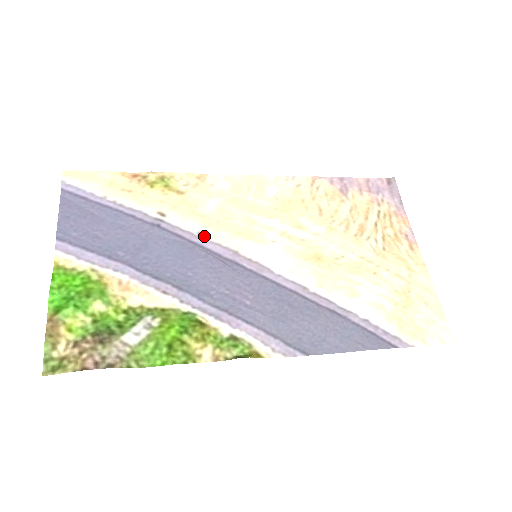
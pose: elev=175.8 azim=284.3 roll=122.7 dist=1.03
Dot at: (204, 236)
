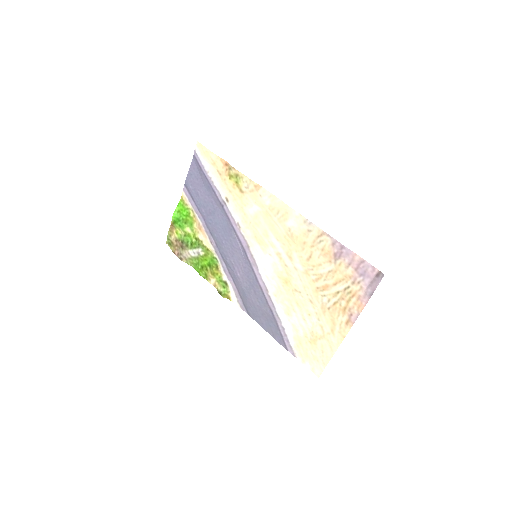
Dot at: (239, 227)
